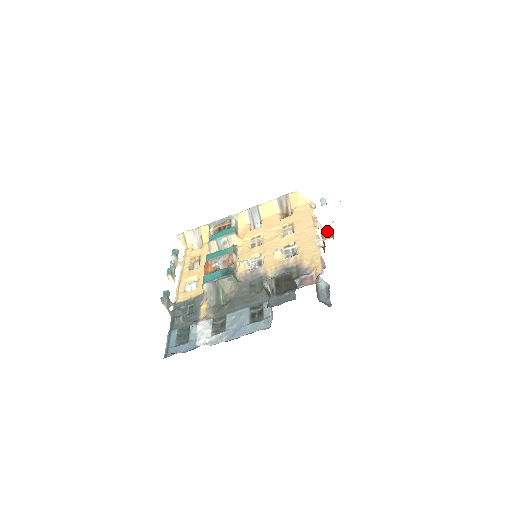
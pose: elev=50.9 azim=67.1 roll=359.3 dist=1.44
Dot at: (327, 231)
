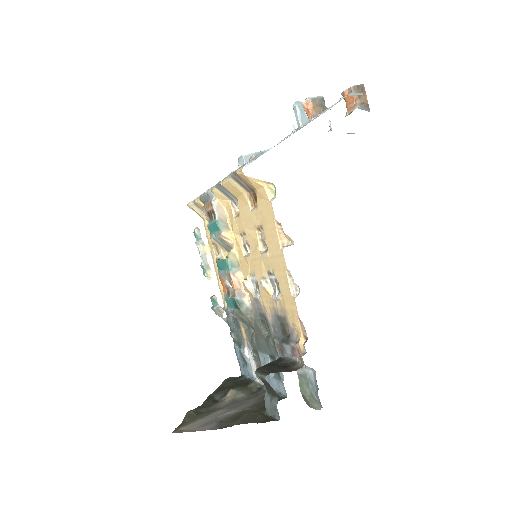
Dot at: (347, 90)
